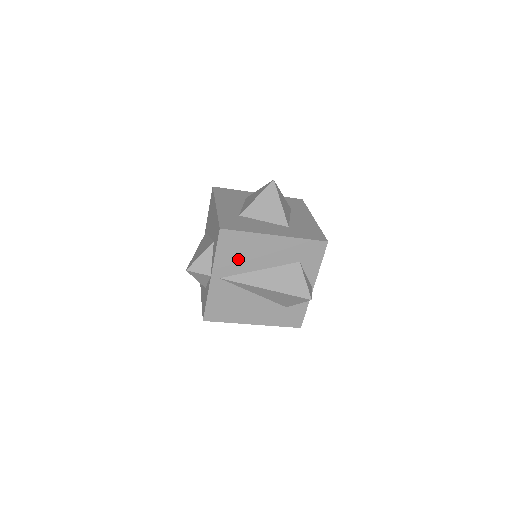
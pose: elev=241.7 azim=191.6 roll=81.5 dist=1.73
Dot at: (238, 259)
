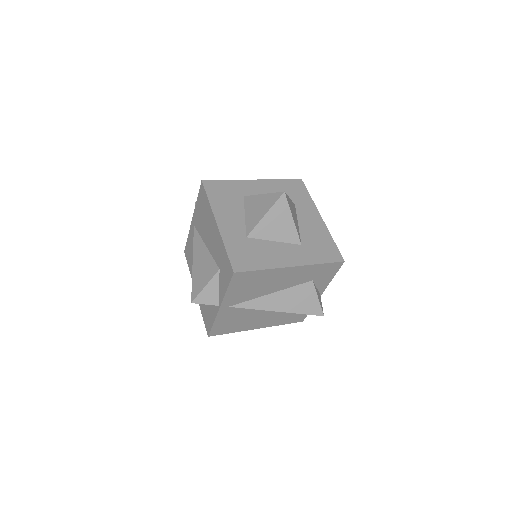
Dot at: (250, 290)
